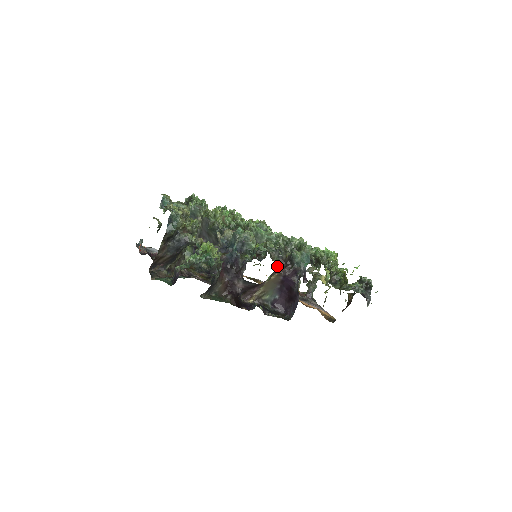
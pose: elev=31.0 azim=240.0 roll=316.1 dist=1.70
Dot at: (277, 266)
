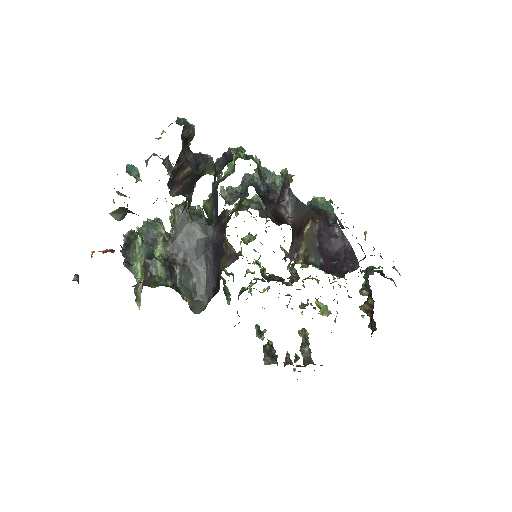
Dot at: occluded
